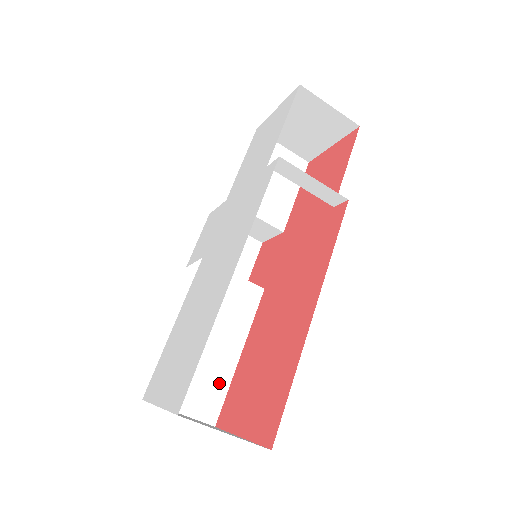
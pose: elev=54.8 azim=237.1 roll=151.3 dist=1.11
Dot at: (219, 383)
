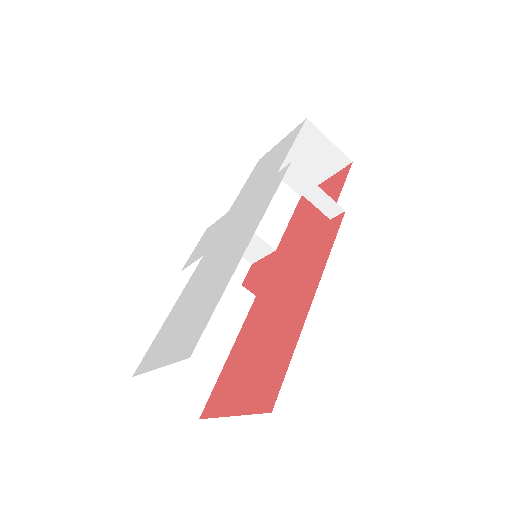
Dot at: (207, 376)
